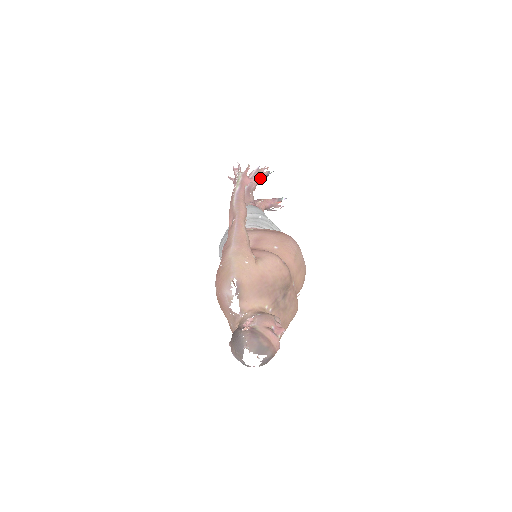
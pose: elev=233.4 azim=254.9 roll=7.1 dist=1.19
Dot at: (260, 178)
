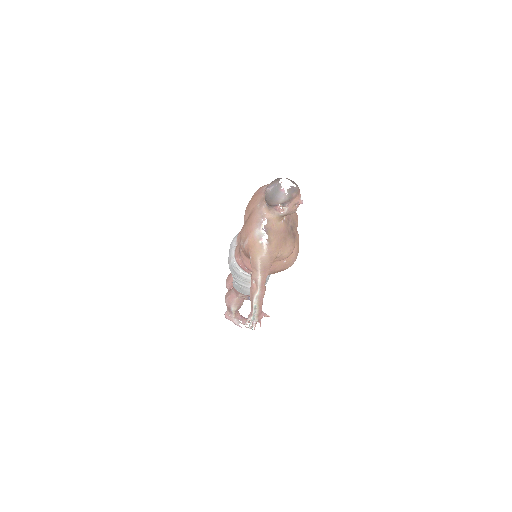
Dot at: occluded
